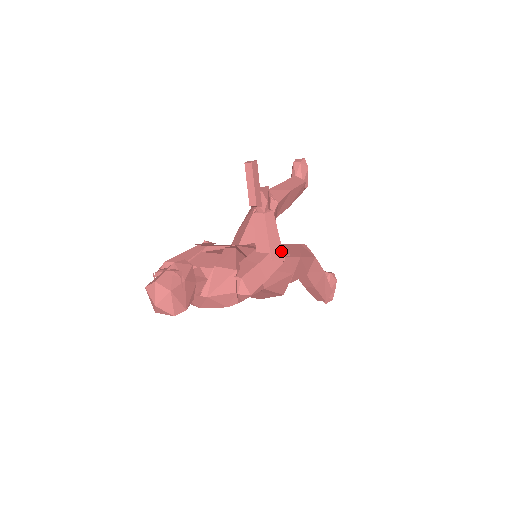
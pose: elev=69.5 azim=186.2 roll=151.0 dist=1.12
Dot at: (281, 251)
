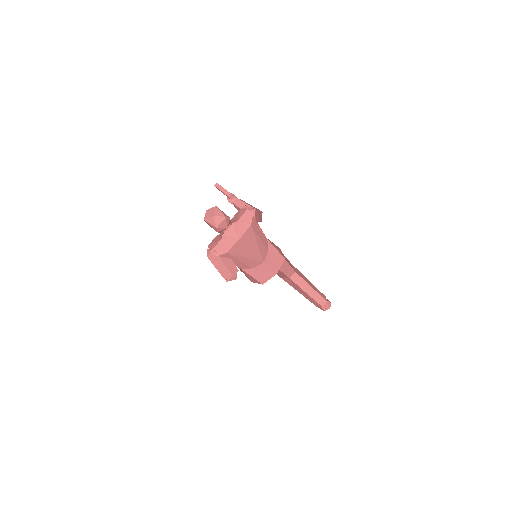
Dot at: (257, 209)
